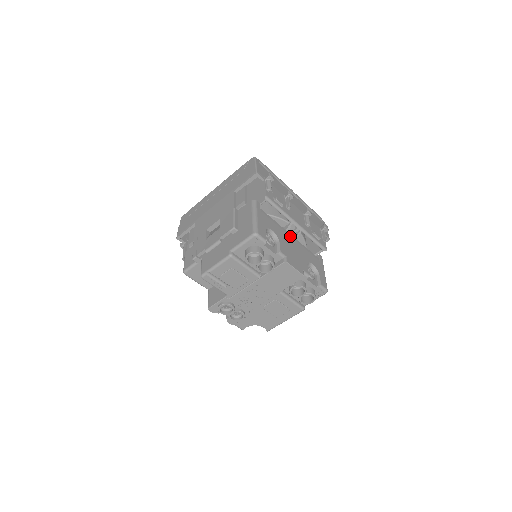
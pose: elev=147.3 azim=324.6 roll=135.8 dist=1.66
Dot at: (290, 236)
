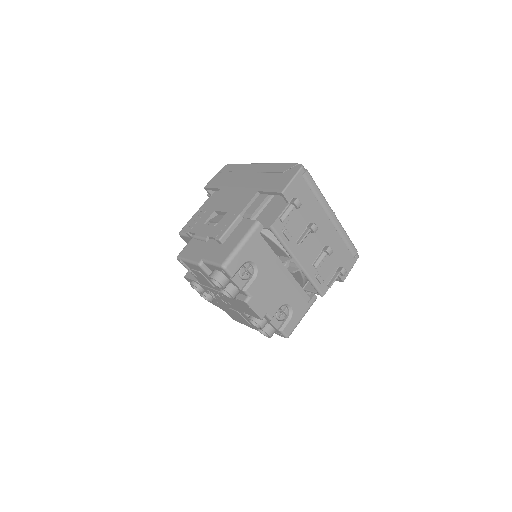
Dot at: (282, 271)
